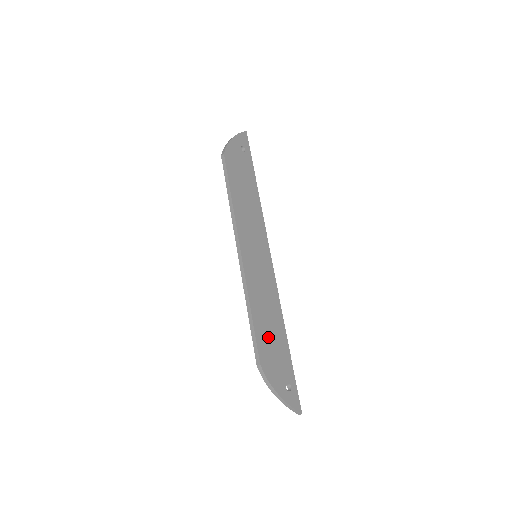
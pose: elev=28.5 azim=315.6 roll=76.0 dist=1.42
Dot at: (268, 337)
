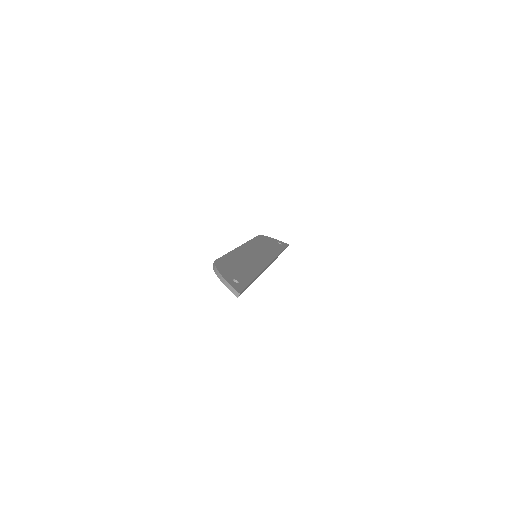
Dot at: (235, 264)
